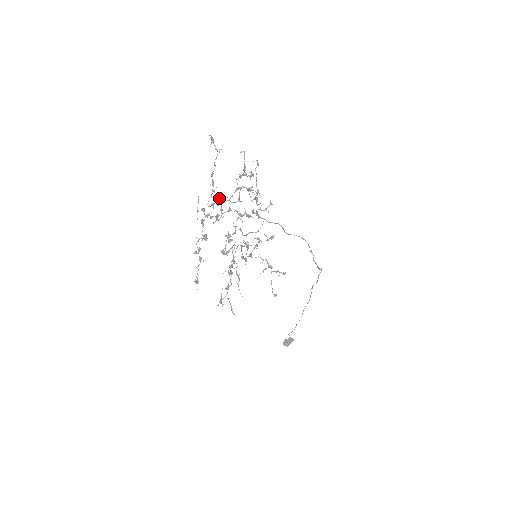
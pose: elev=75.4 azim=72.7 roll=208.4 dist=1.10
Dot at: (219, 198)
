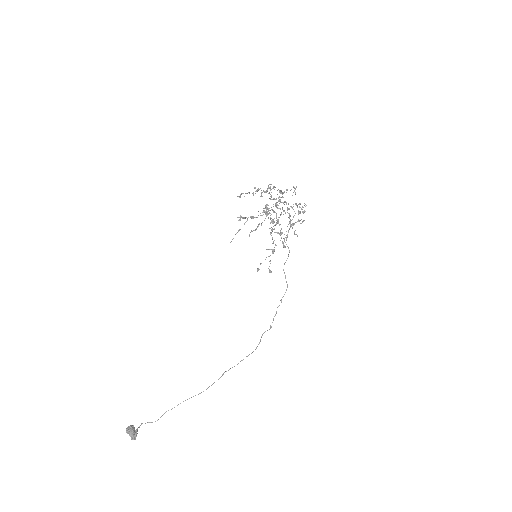
Dot at: (282, 197)
